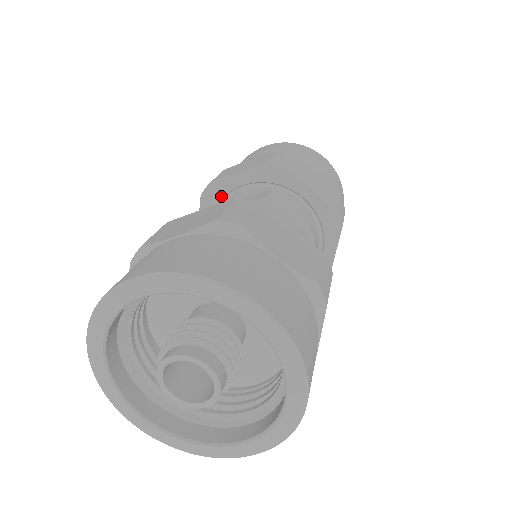
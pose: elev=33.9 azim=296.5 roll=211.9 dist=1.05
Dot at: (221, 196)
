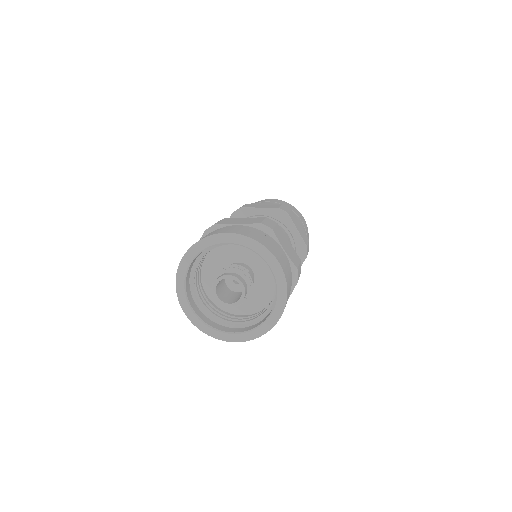
Dot at: occluded
